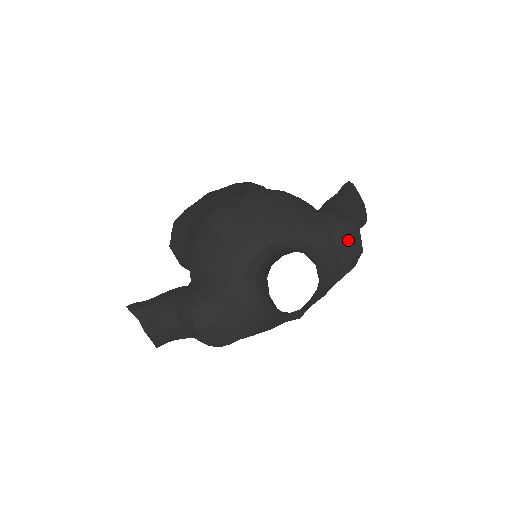
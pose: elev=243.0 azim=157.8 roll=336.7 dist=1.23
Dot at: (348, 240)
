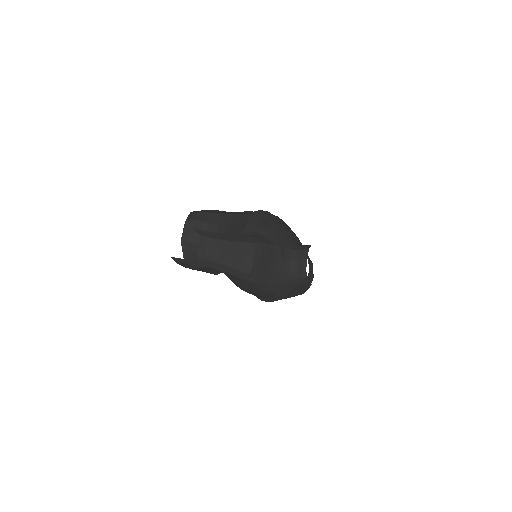
Dot at: (312, 273)
